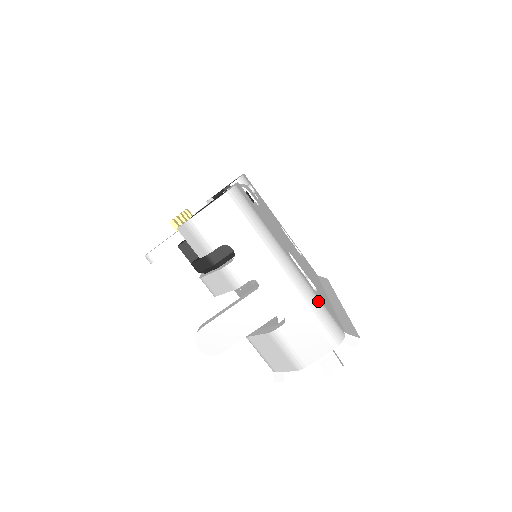
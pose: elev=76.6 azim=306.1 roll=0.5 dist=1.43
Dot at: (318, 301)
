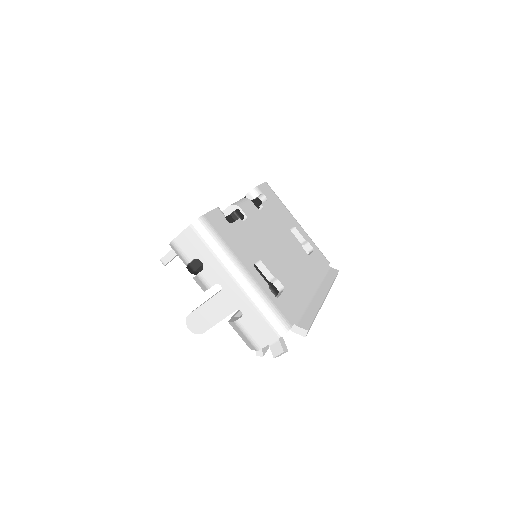
Dot at: (267, 301)
